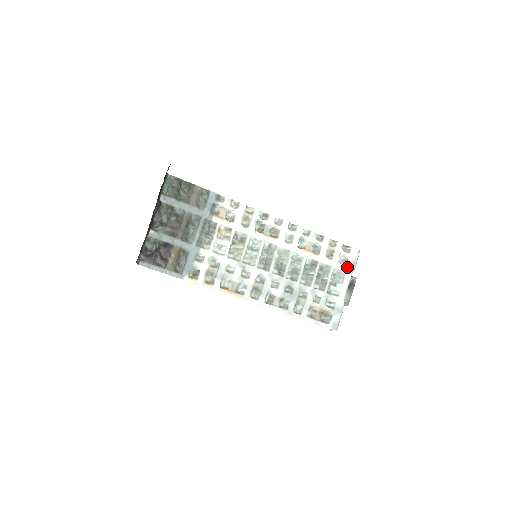
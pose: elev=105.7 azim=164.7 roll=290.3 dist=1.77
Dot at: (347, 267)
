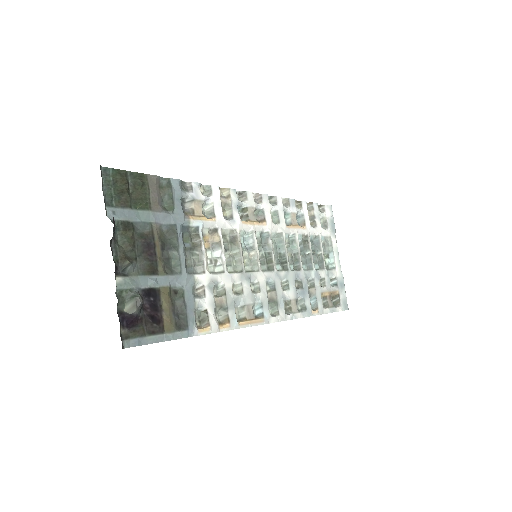
Dot at: (329, 230)
